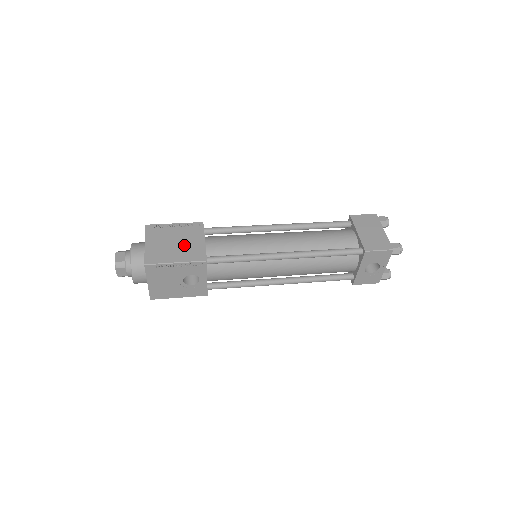
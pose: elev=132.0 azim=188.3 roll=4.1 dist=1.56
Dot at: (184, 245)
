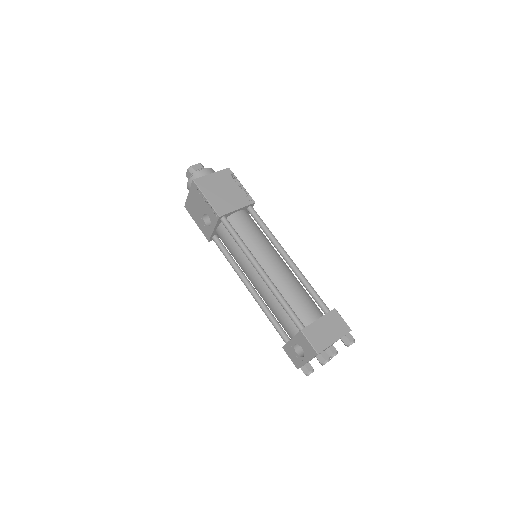
Dot at: (225, 197)
